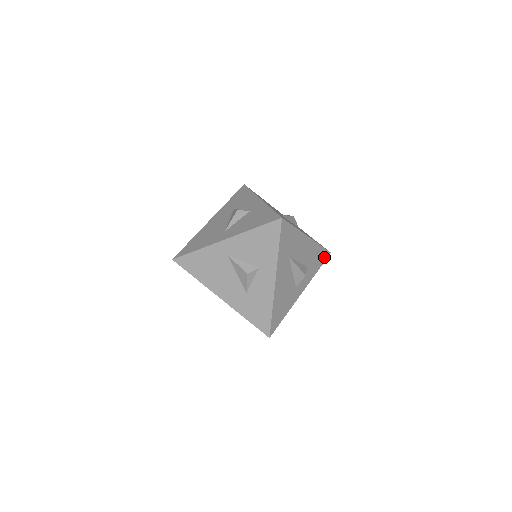
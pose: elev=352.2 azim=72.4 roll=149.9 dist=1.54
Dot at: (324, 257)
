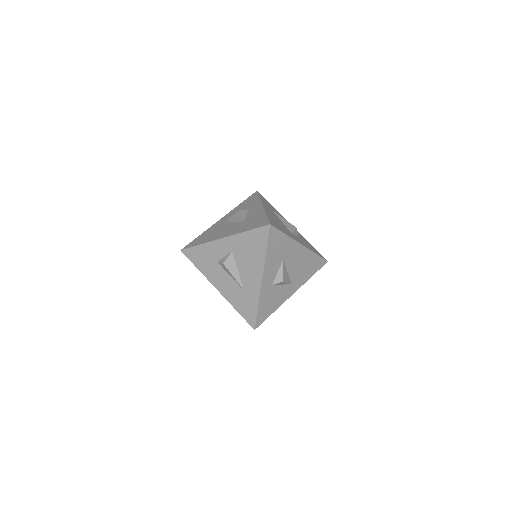
Dot at: (320, 255)
